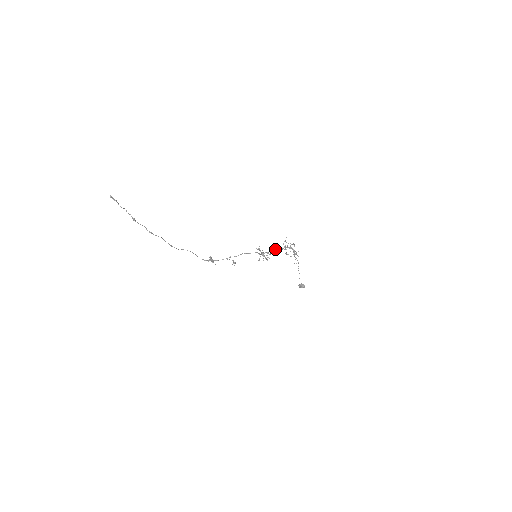
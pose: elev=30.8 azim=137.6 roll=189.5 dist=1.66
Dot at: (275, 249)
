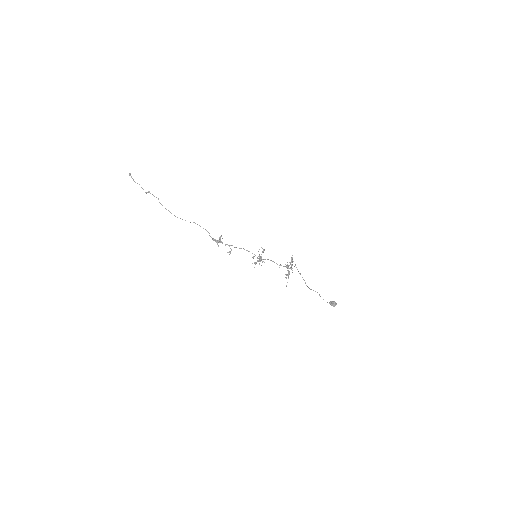
Dot at: (271, 260)
